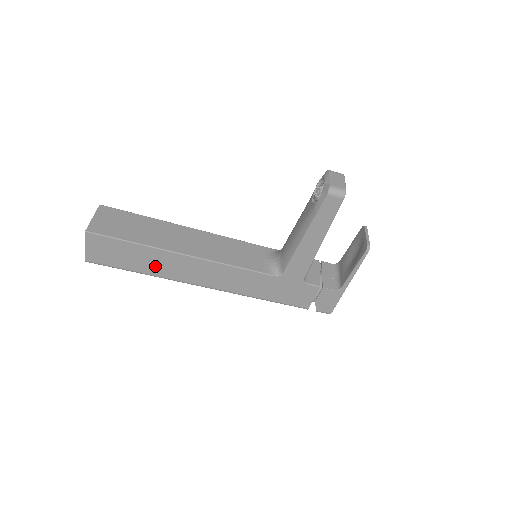
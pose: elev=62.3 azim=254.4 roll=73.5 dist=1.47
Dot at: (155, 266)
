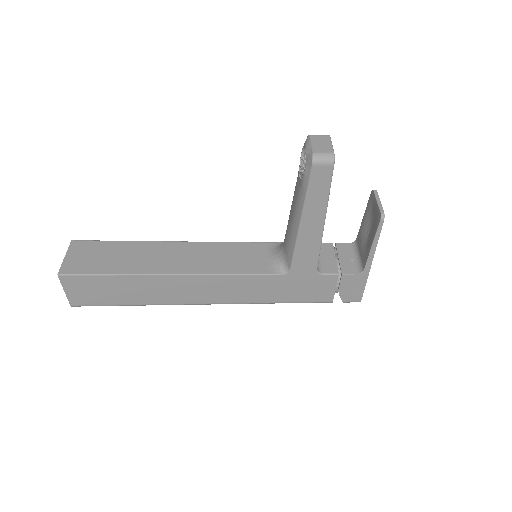
Dot at: (146, 294)
